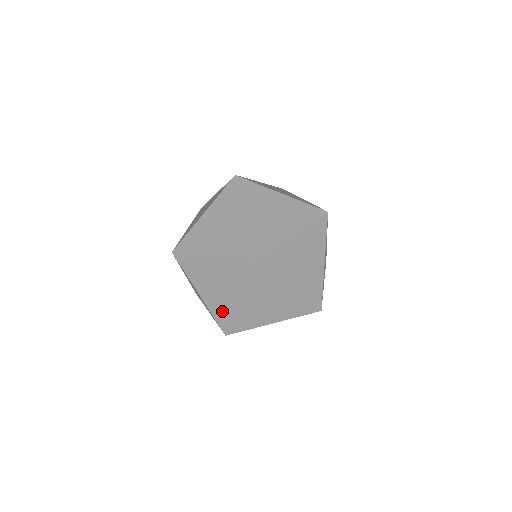
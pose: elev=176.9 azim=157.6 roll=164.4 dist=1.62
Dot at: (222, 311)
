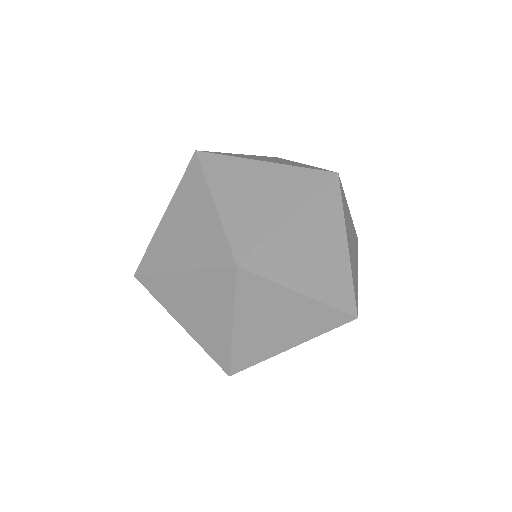
Dot at: (215, 345)
